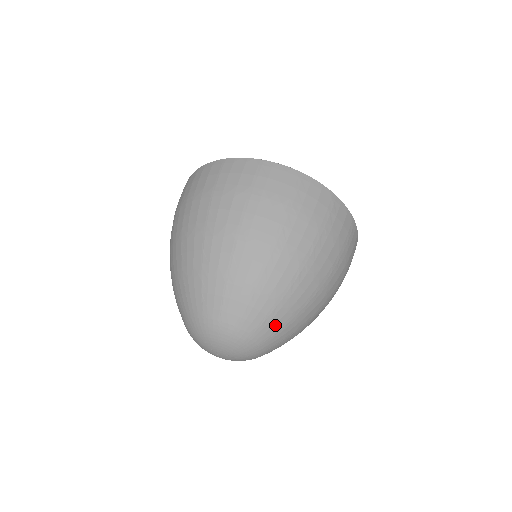
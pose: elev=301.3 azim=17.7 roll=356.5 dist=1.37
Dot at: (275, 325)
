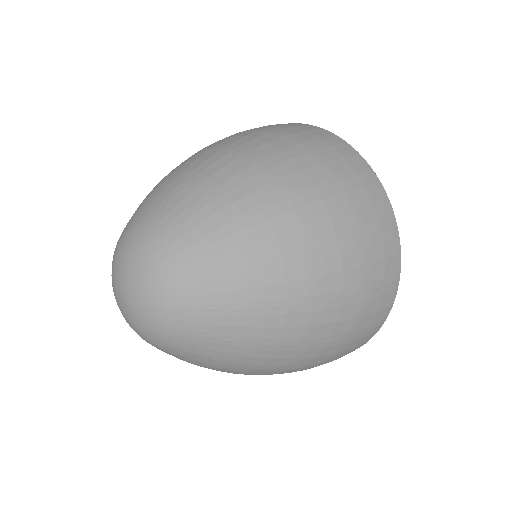
Dot at: (218, 294)
